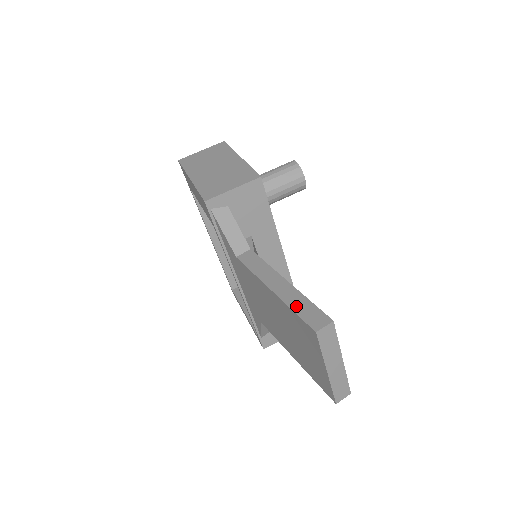
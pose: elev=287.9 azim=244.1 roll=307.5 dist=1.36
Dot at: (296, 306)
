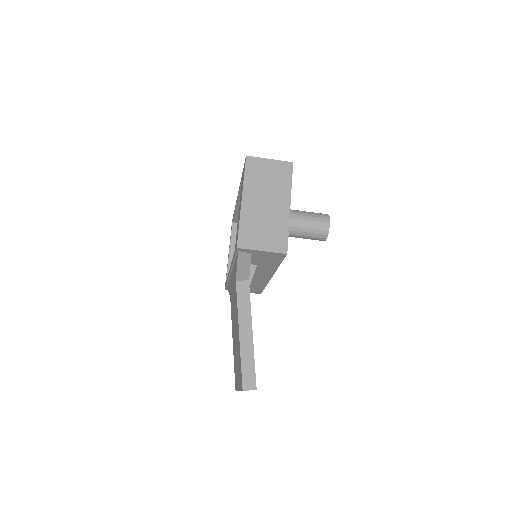
Dot at: (245, 361)
